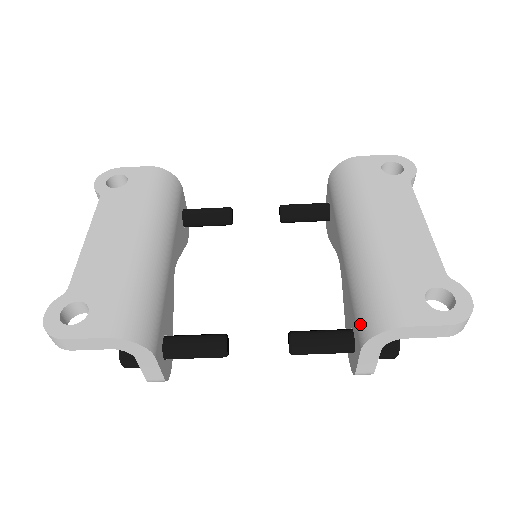
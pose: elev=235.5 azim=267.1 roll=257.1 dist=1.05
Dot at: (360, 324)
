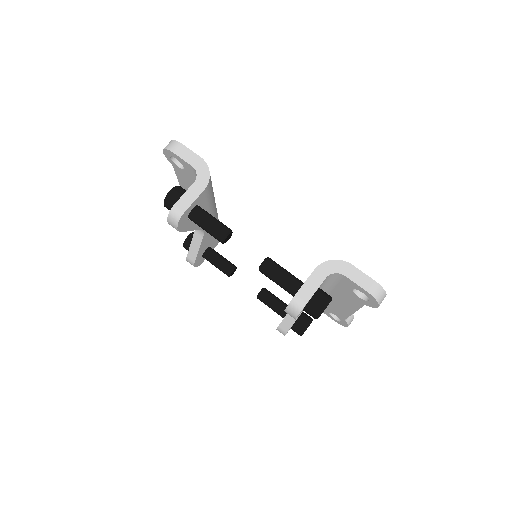
Dot at: occluded
